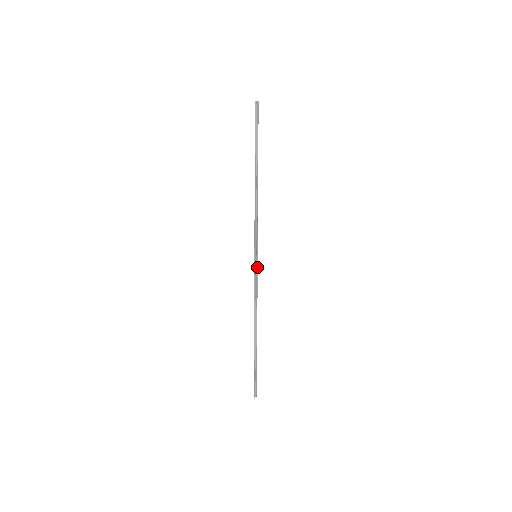
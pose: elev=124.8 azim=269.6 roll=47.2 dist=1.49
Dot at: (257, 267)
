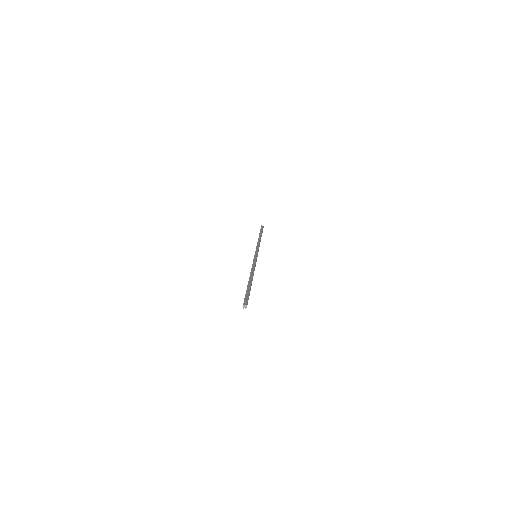
Dot at: (256, 258)
